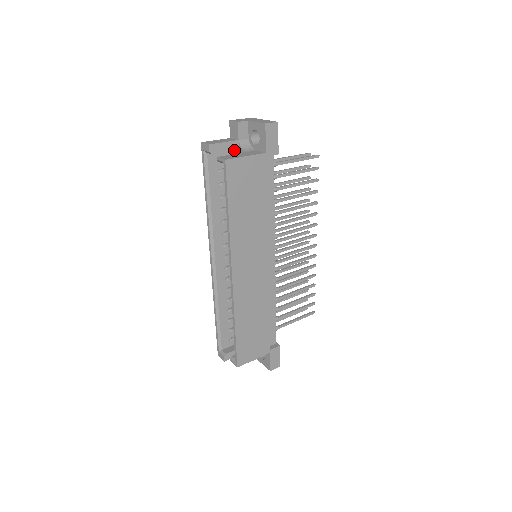
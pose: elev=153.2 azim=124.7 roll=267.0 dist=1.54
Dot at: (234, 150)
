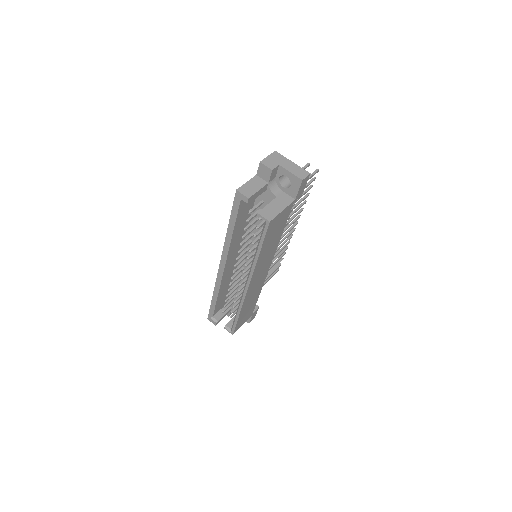
Dot at: occluded
